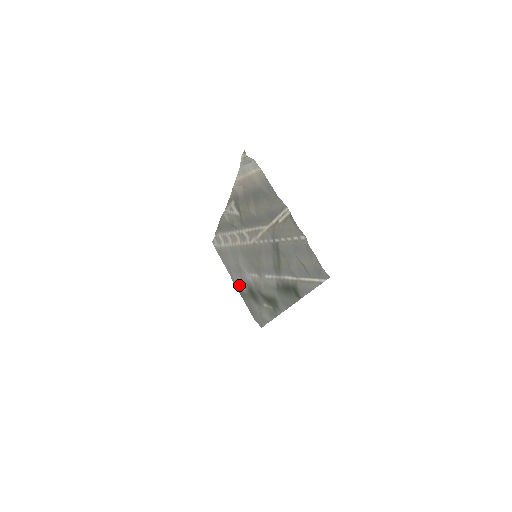
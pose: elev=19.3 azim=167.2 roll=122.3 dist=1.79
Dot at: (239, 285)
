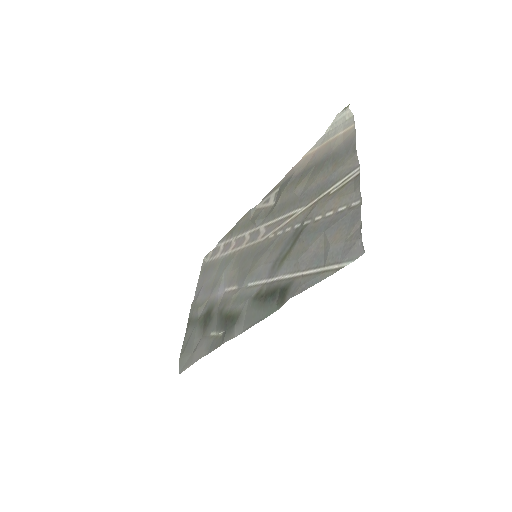
Dot at: (197, 307)
